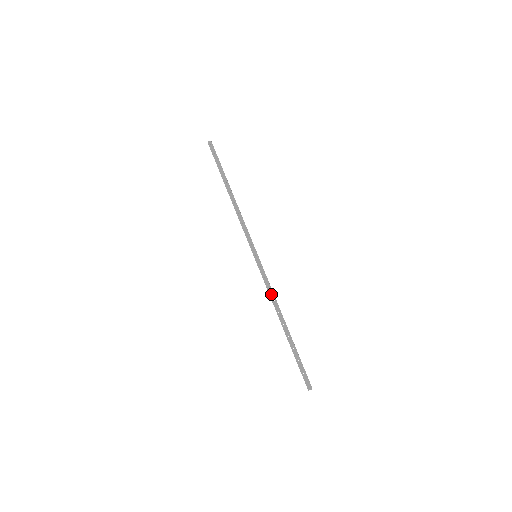
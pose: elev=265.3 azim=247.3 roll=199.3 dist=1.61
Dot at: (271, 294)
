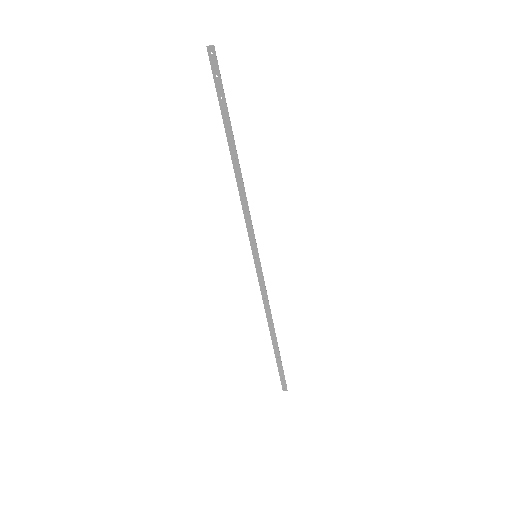
Dot at: (266, 304)
